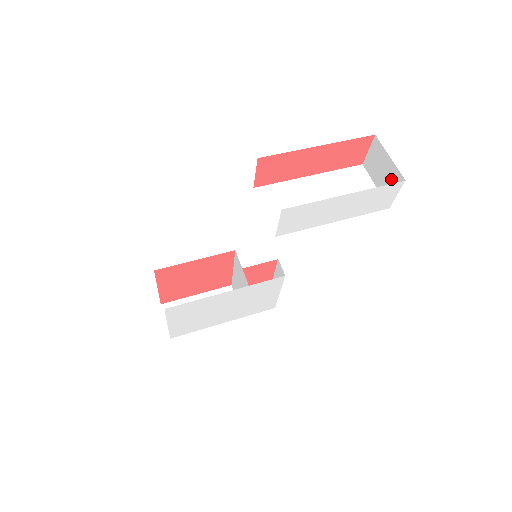
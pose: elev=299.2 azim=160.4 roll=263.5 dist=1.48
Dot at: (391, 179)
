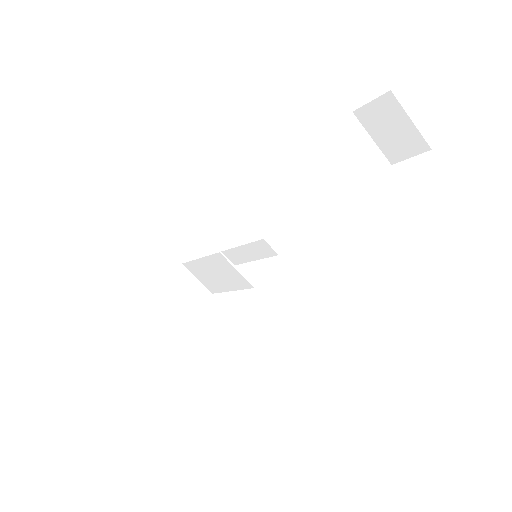
Dot at: (406, 141)
